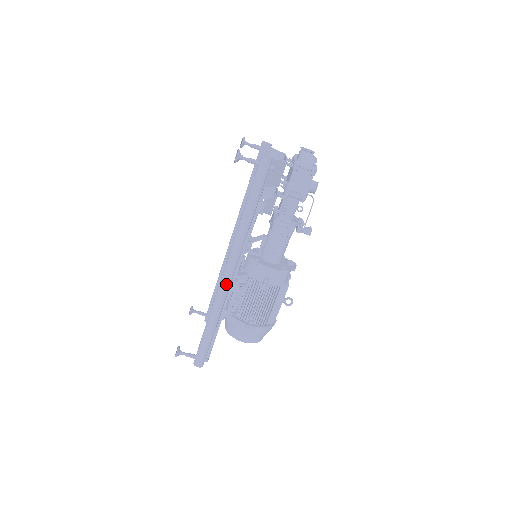
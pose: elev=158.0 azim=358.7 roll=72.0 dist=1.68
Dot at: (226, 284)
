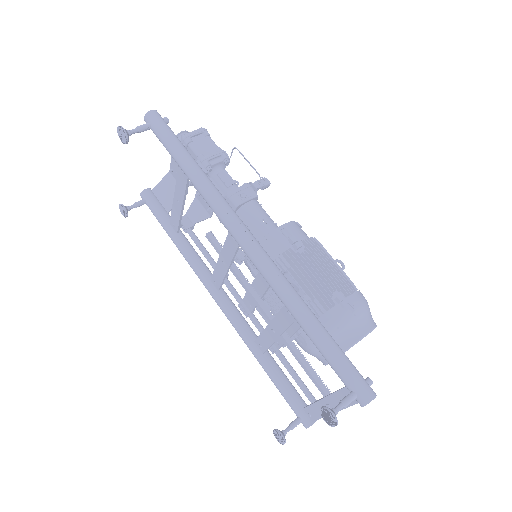
Dot at: (263, 255)
